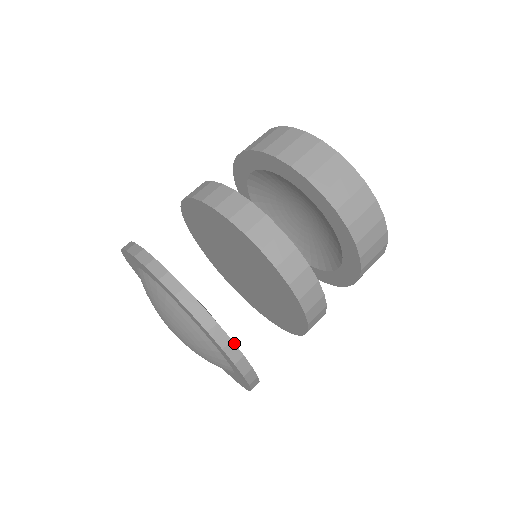
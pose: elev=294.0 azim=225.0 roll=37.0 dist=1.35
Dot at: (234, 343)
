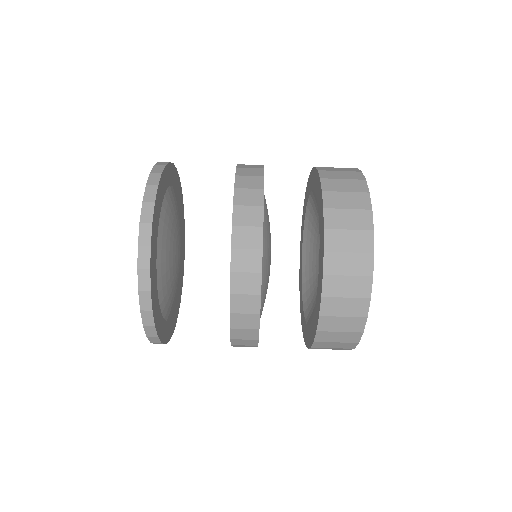
Dot at: (150, 273)
